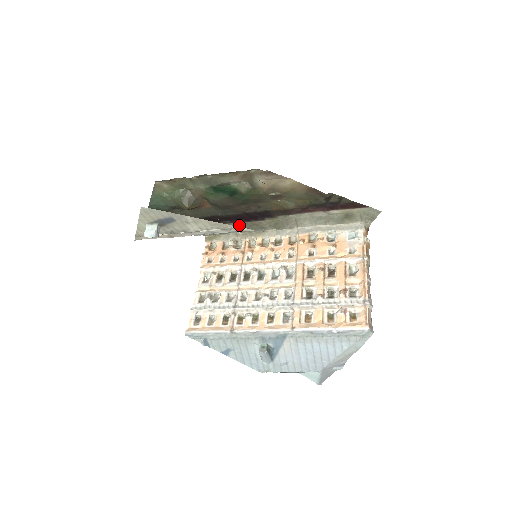
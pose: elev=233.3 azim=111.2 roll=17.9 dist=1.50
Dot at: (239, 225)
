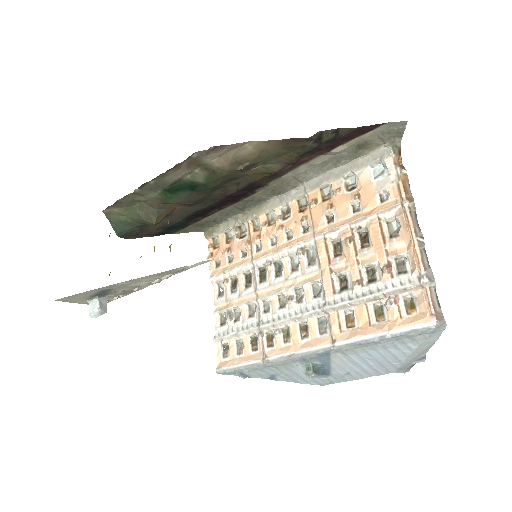
Dot at: (231, 208)
